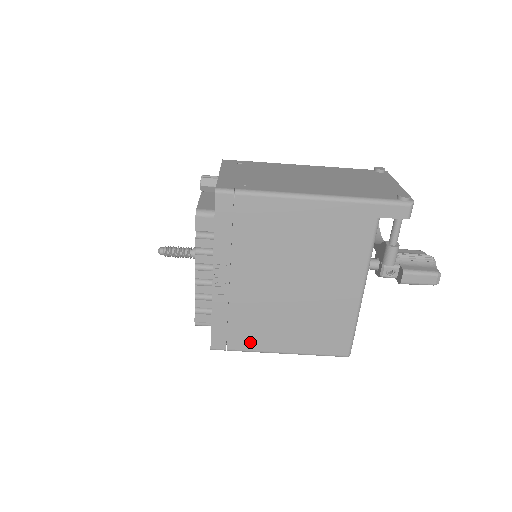
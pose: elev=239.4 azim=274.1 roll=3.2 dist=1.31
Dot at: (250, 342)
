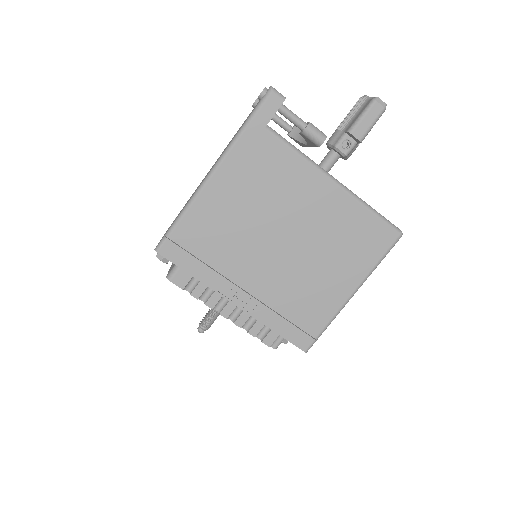
Dot at: (321, 314)
